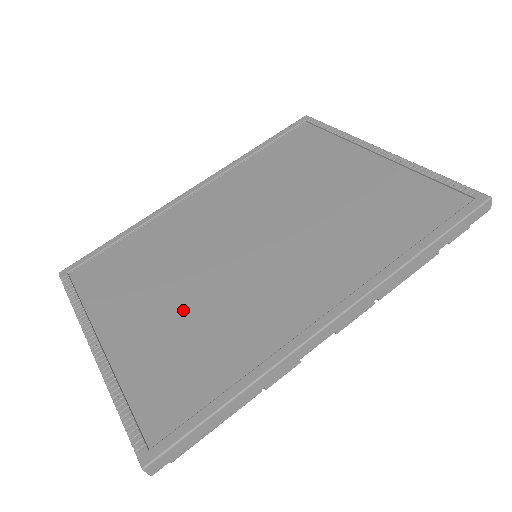
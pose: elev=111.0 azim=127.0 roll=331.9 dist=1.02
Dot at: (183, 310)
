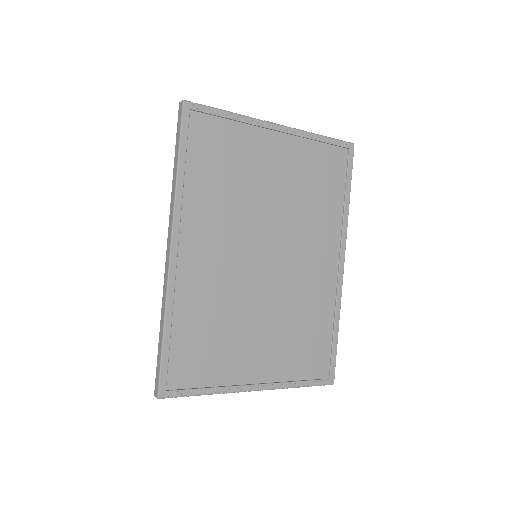
Dot at: (277, 326)
